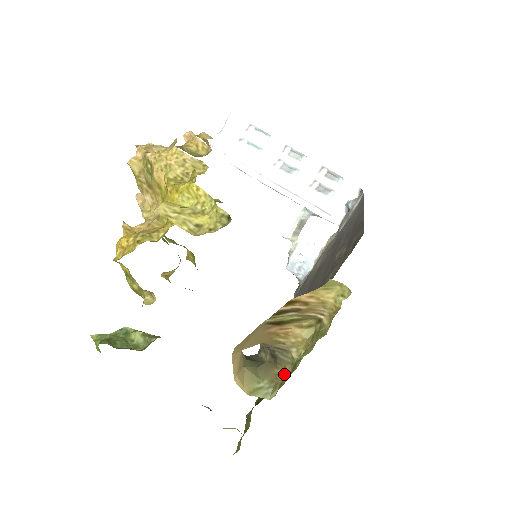
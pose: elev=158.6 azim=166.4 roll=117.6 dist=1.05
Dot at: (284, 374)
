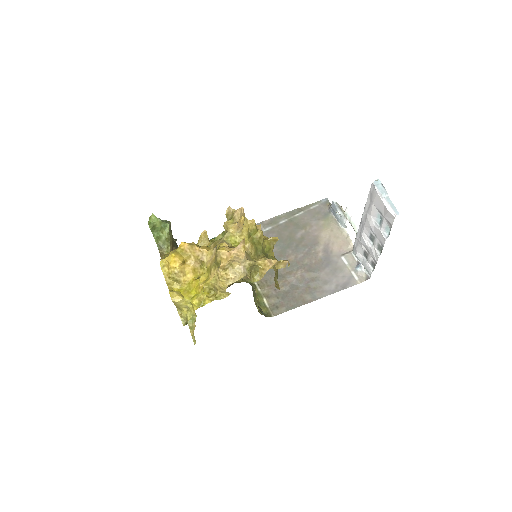
Dot at: occluded
